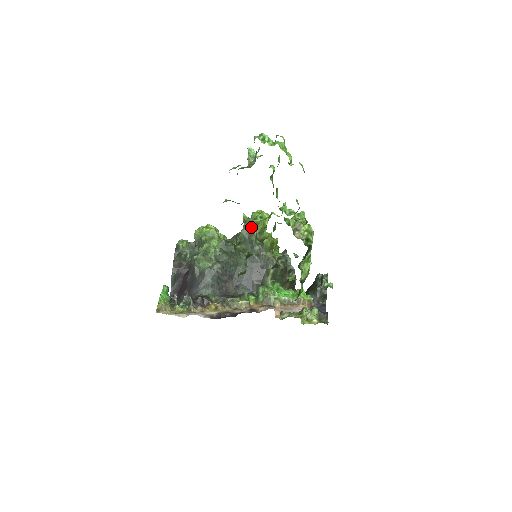
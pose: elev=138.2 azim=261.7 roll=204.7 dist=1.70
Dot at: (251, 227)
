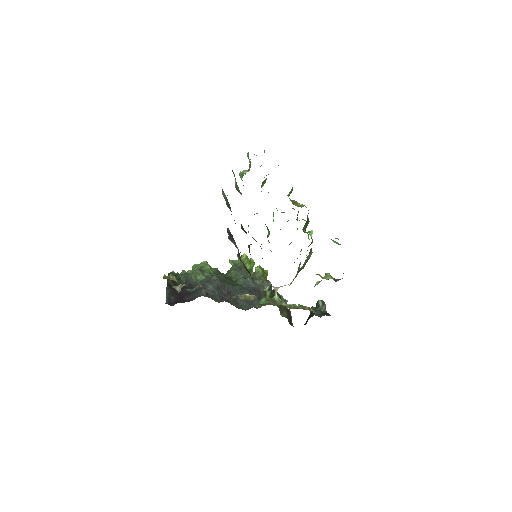
Dot at: (240, 264)
